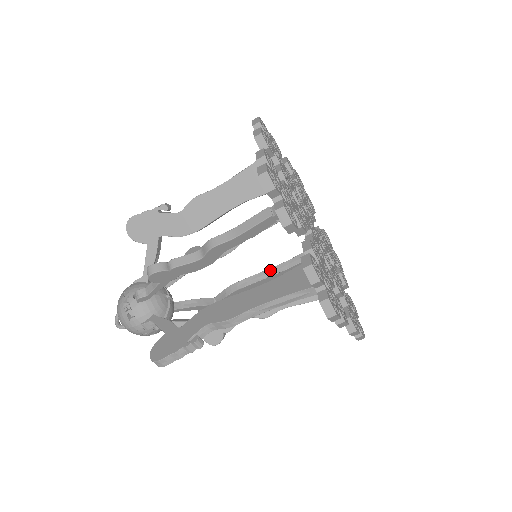
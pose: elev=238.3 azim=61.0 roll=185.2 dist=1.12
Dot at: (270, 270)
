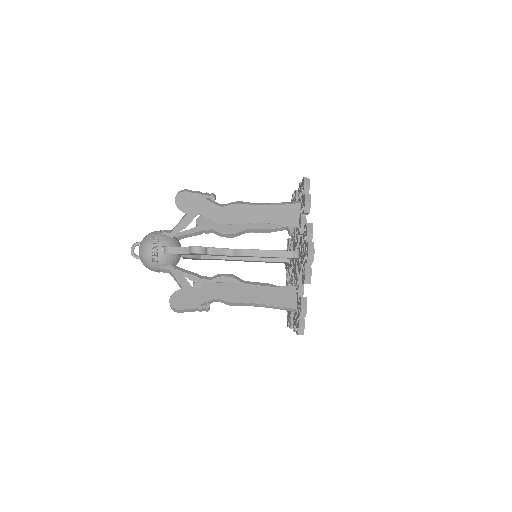
Dot at: occluded
